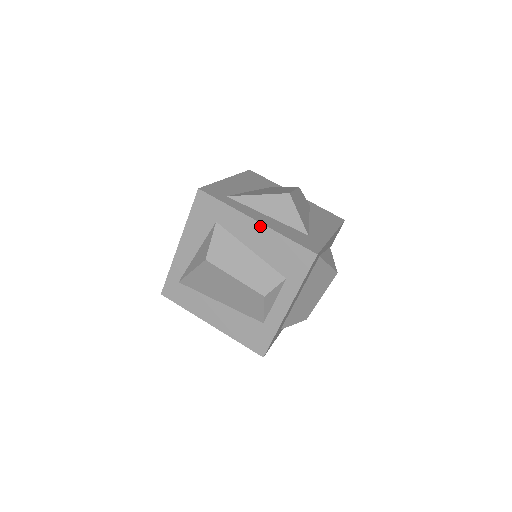
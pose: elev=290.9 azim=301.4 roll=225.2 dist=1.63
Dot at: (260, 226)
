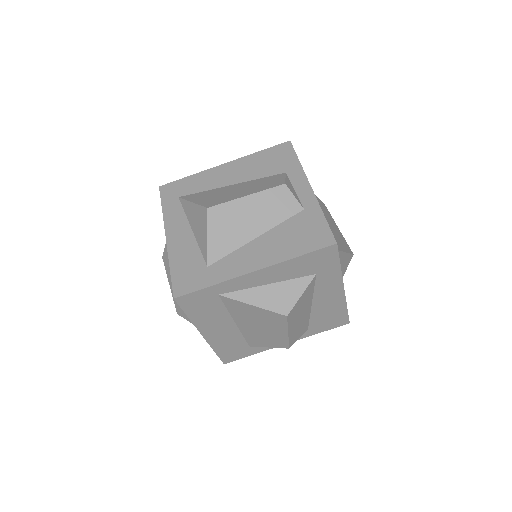
Dot at: (168, 243)
